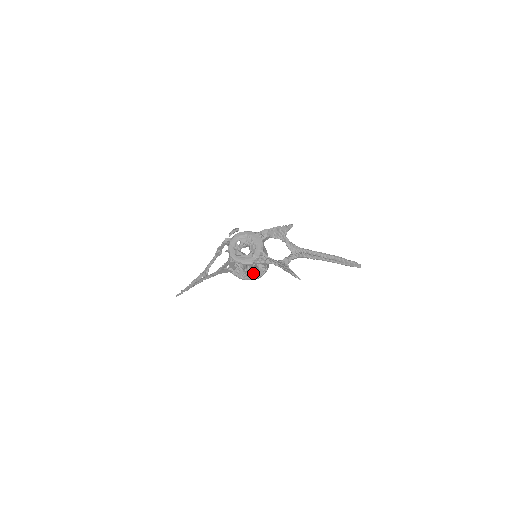
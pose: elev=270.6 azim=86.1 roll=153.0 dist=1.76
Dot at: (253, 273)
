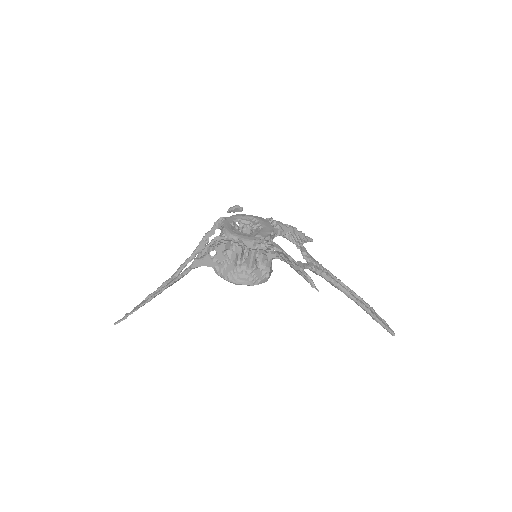
Dot at: (248, 271)
